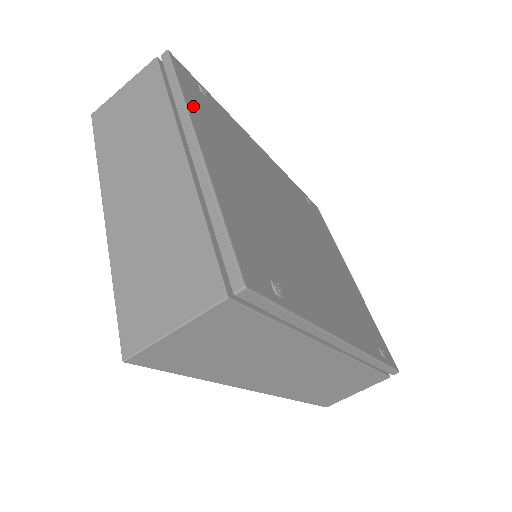
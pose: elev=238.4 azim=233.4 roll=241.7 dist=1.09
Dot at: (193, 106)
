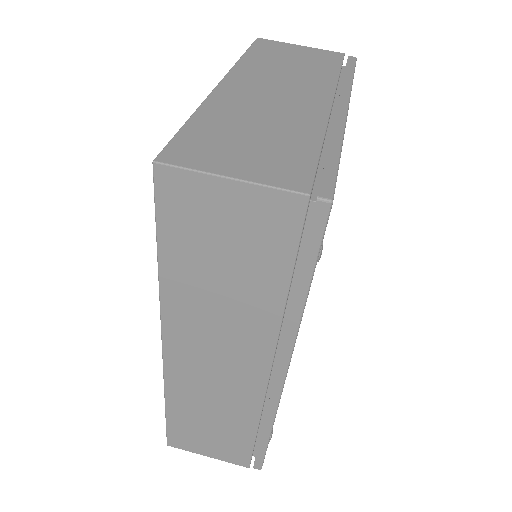
Dot at: occluded
